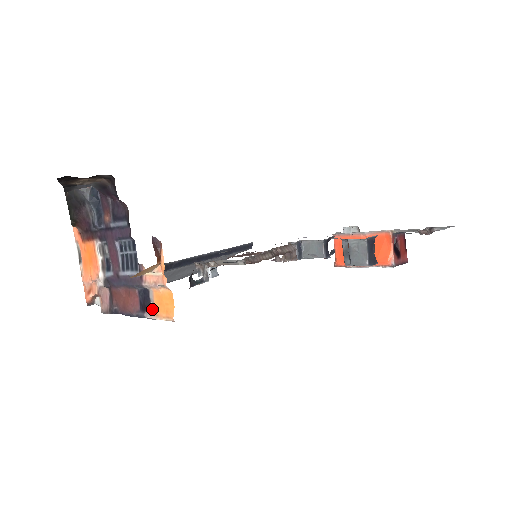
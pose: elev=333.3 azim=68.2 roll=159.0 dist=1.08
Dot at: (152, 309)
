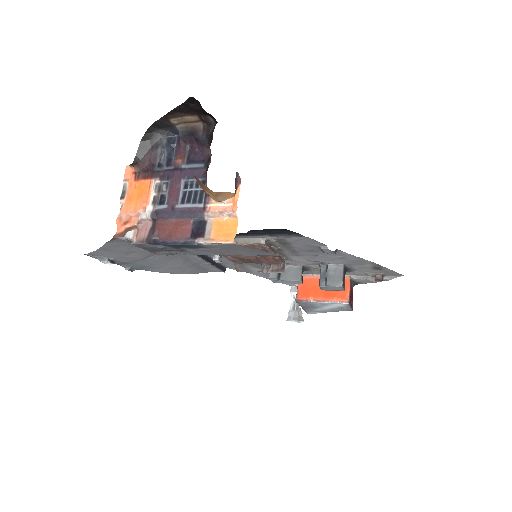
Dot at: (207, 235)
